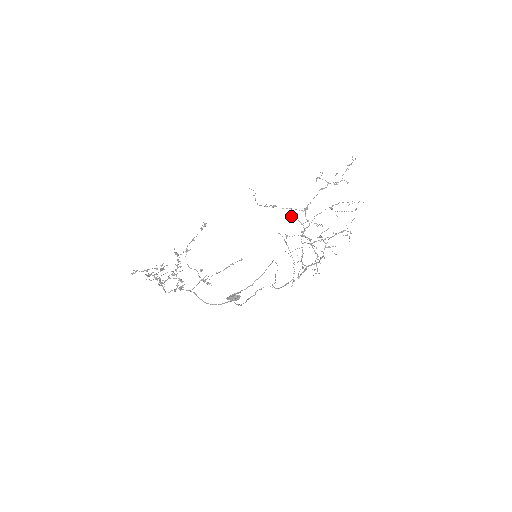
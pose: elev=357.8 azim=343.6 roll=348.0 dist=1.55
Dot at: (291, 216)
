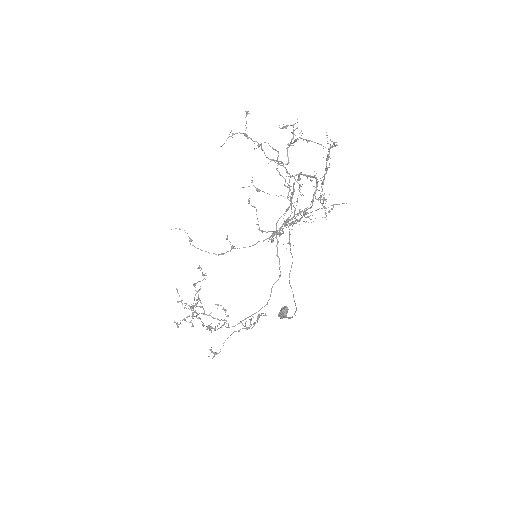
Dot at: occluded
